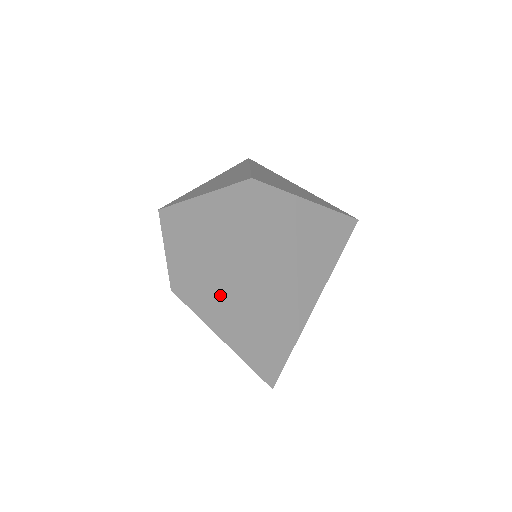
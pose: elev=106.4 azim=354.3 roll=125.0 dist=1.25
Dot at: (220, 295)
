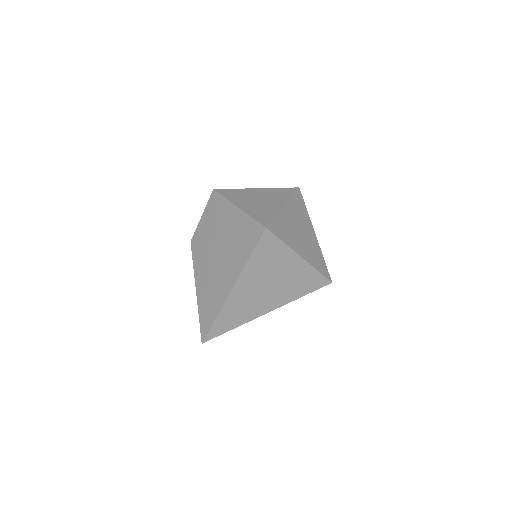
Dot at: (211, 272)
